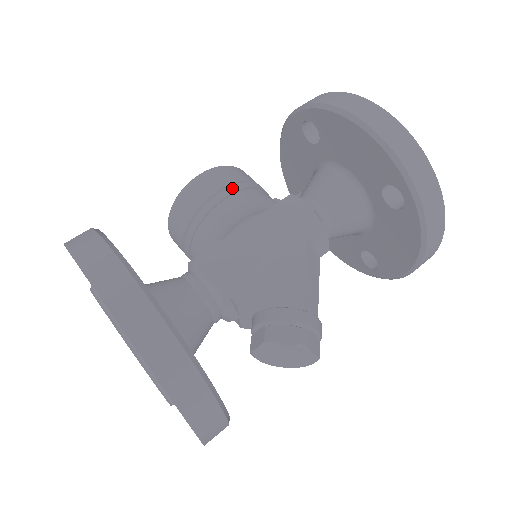
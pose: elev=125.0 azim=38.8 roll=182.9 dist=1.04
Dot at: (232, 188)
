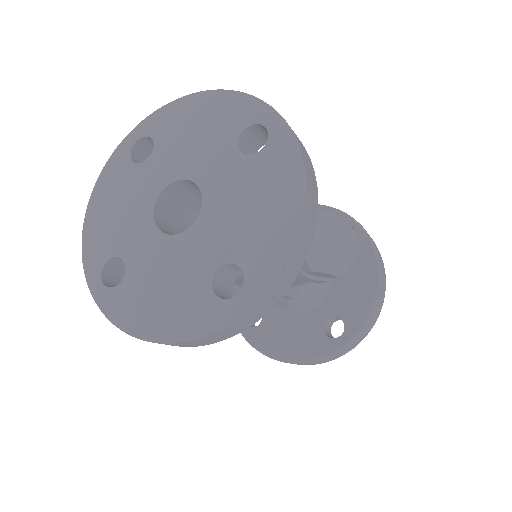
Dot at: occluded
